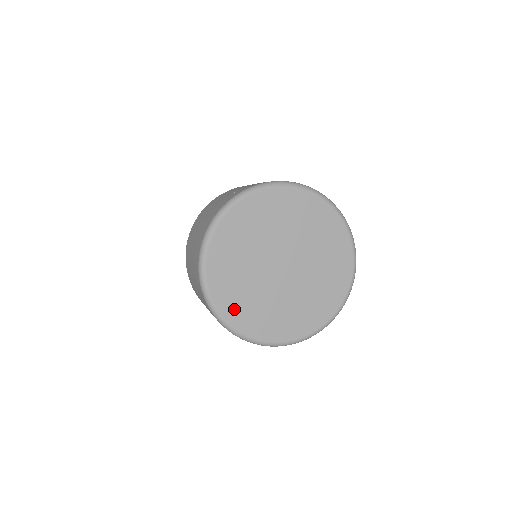
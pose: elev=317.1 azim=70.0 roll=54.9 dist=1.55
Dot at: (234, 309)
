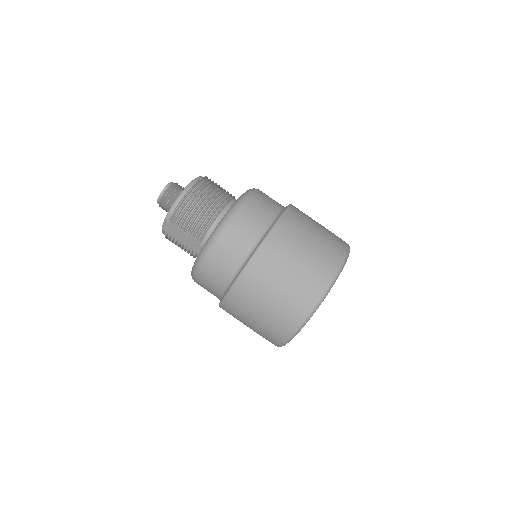
Dot at: occluded
